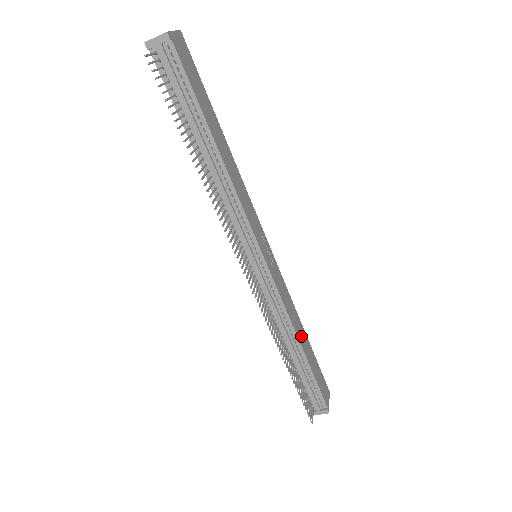
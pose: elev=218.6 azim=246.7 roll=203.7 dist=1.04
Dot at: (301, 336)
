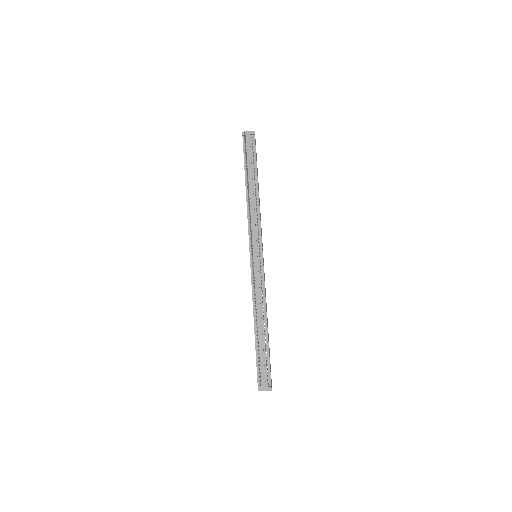
Dot at: (267, 322)
